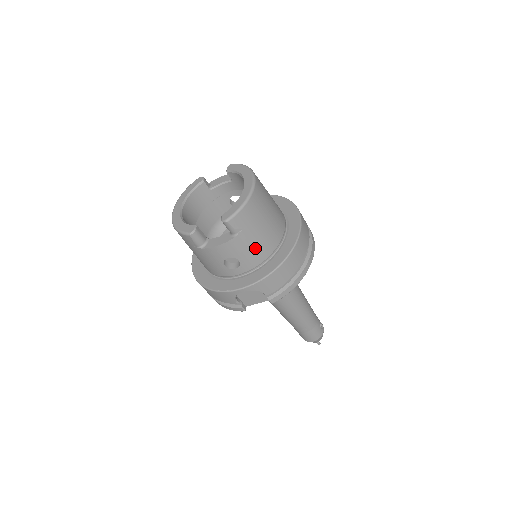
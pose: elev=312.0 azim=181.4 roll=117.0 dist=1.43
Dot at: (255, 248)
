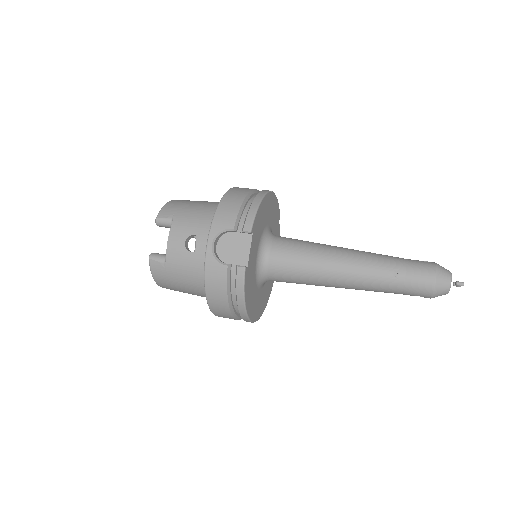
Dot at: (198, 217)
